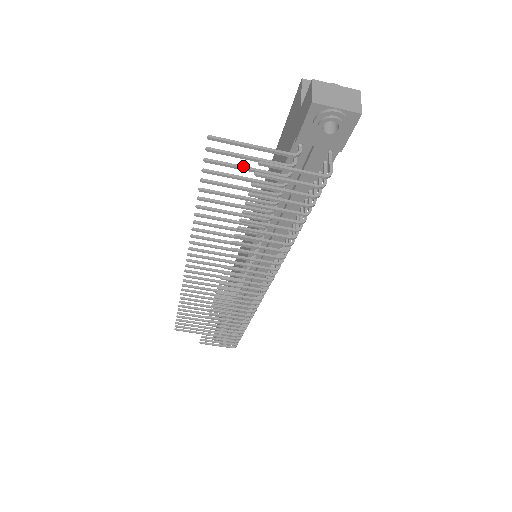
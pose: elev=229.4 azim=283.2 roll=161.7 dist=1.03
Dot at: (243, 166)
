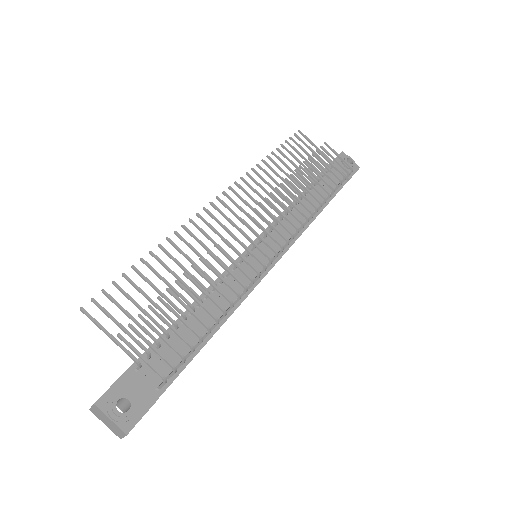
Dot at: (306, 153)
